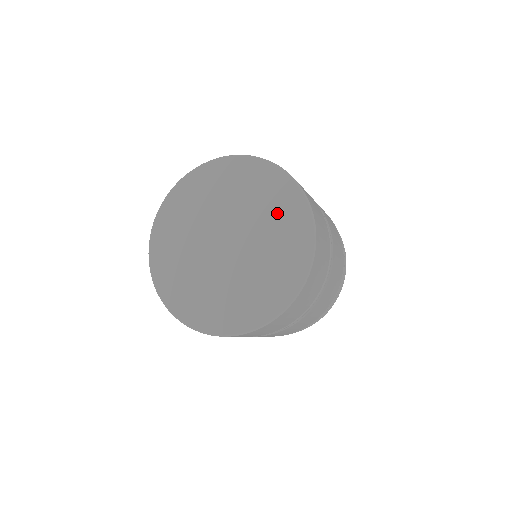
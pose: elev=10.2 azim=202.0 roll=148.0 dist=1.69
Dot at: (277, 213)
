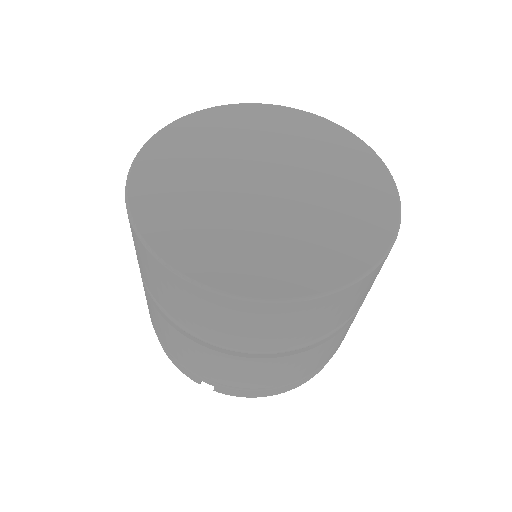
Dot at: (334, 156)
